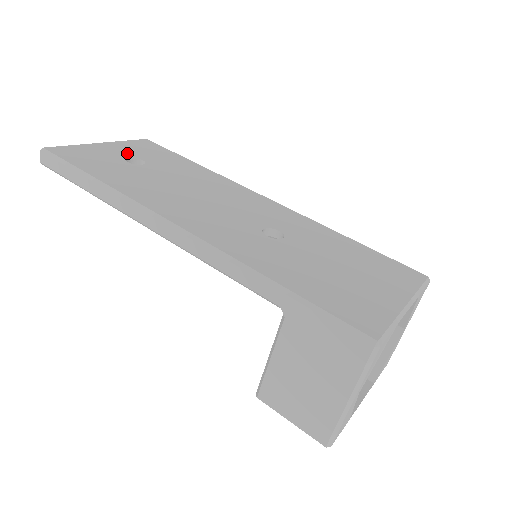
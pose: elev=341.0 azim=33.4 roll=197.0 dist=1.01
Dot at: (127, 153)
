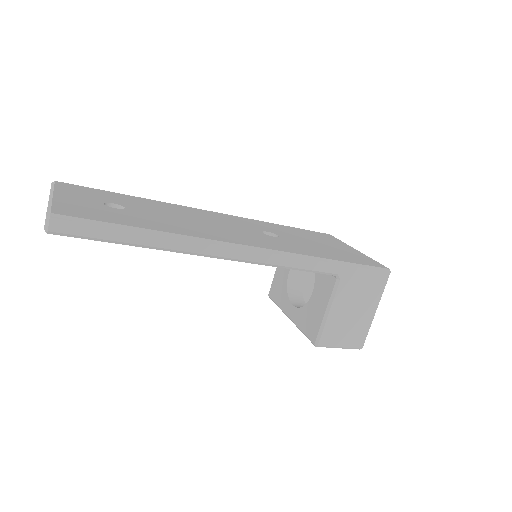
Dot at: (91, 200)
